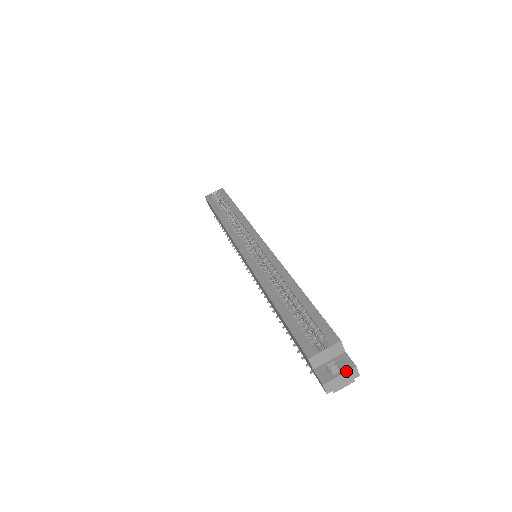
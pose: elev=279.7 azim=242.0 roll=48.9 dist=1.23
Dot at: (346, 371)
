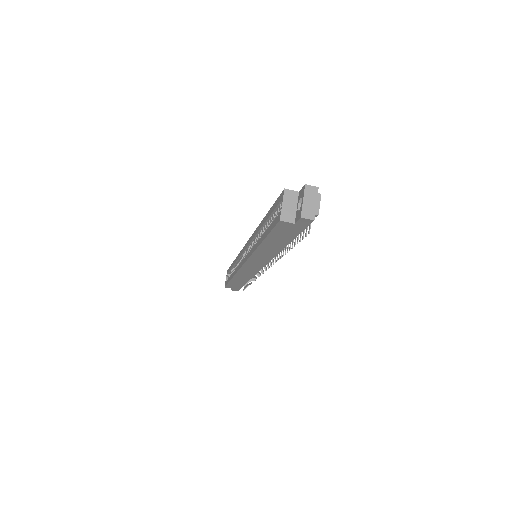
Dot at: (303, 194)
